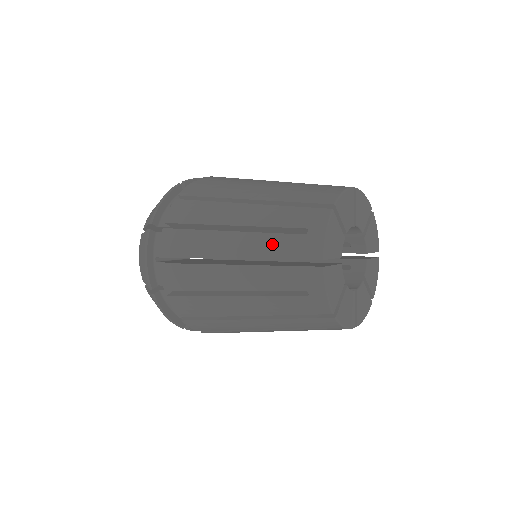
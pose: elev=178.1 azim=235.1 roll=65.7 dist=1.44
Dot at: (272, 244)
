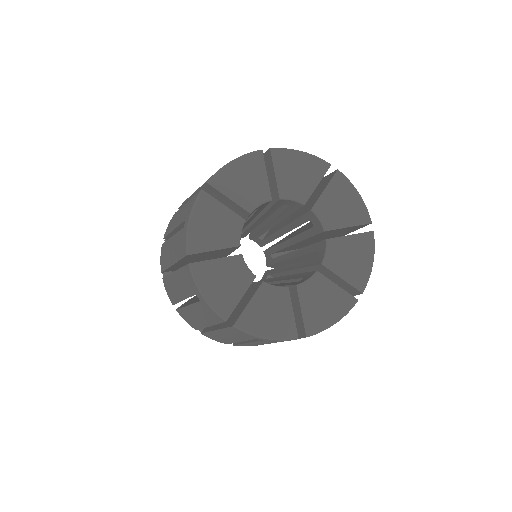
Dot at: occluded
